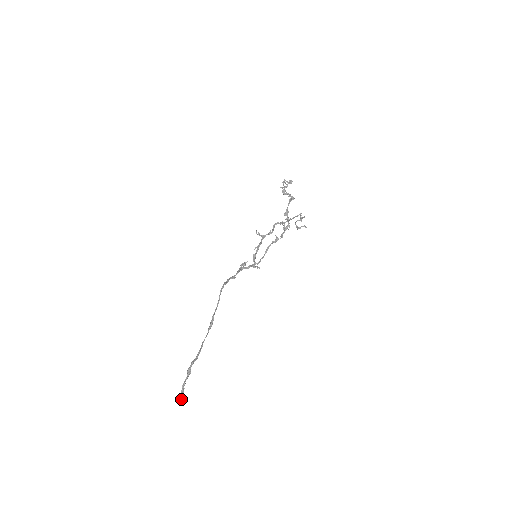
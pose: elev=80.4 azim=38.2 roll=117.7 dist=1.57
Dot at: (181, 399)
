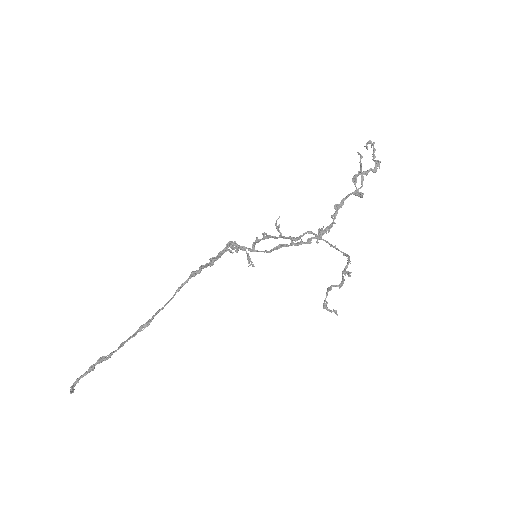
Dot at: (70, 392)
